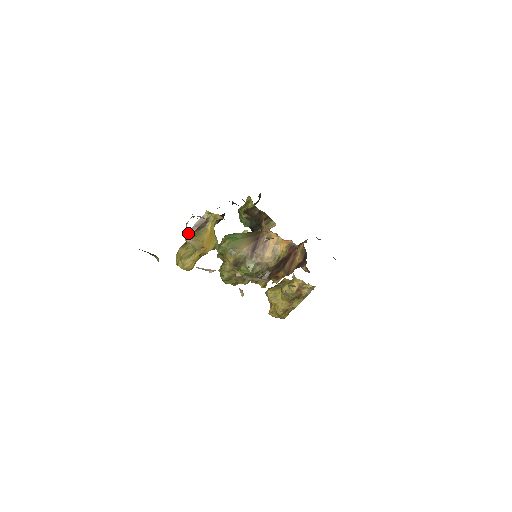
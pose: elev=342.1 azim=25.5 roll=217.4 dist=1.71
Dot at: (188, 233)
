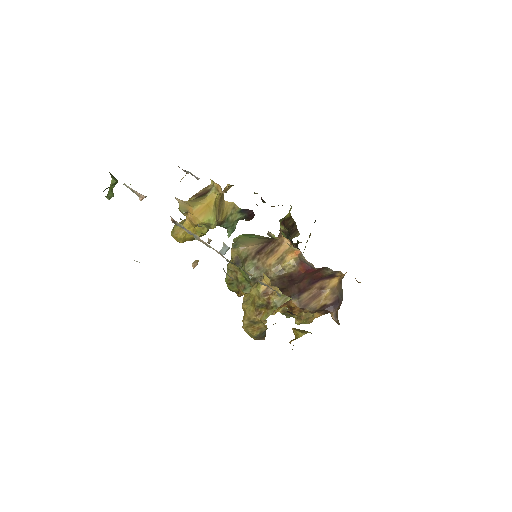
Dot at: occluded
